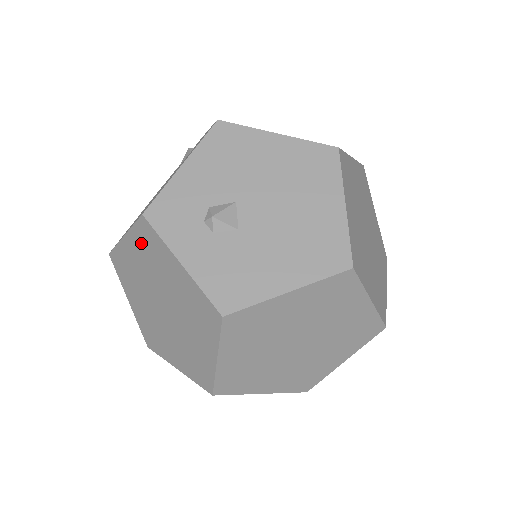
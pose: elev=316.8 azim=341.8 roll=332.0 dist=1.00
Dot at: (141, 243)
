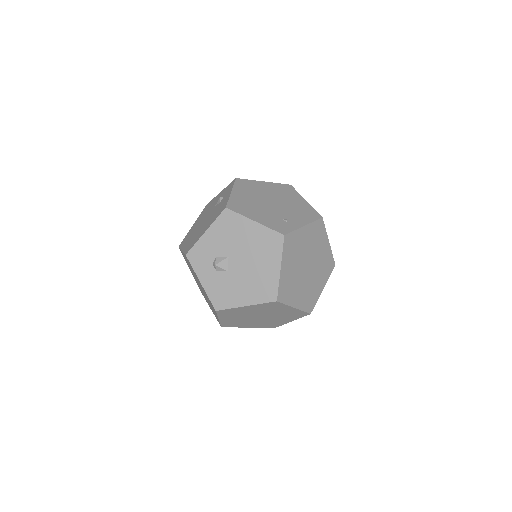
Dot at: occluded
